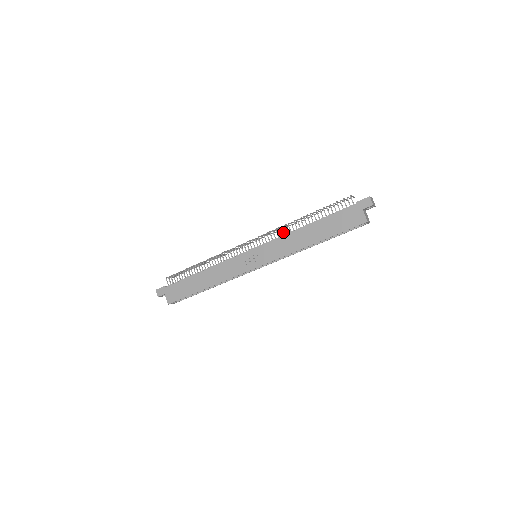
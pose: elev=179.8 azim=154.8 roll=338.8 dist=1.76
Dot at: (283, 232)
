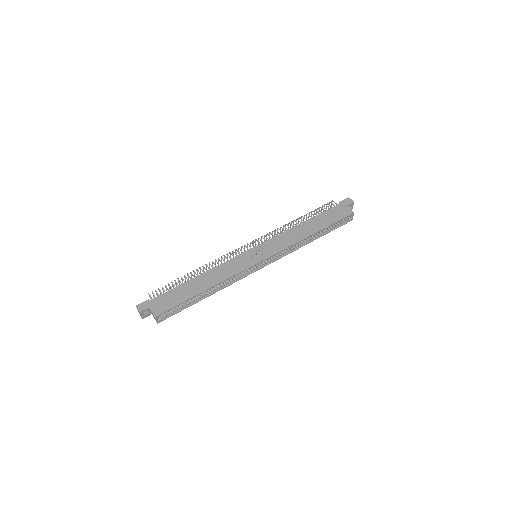
Dot at: (281, 231)
